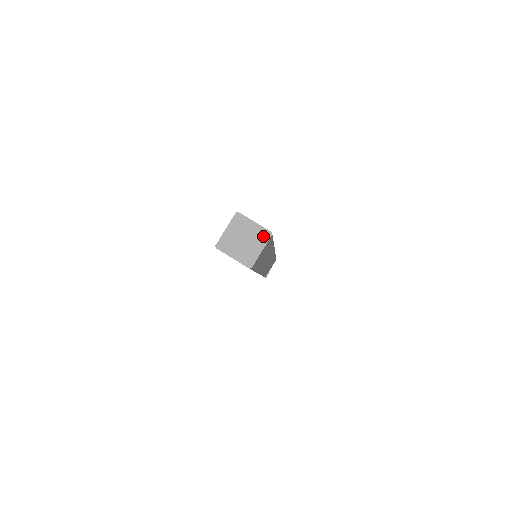
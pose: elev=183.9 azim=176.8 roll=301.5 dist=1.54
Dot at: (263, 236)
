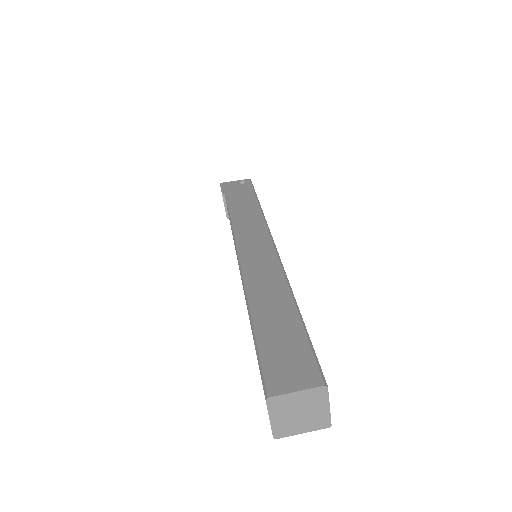
Dot at: (319, 396)
